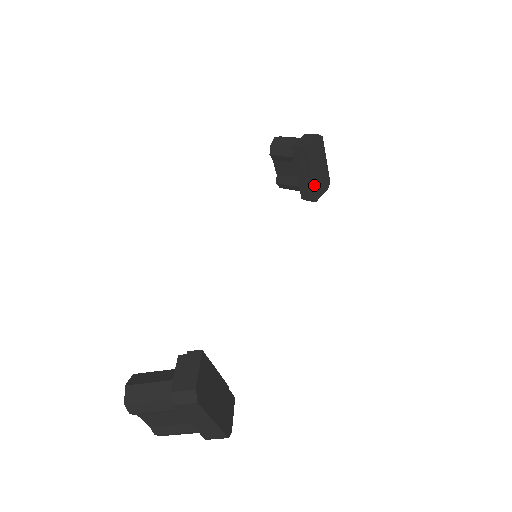
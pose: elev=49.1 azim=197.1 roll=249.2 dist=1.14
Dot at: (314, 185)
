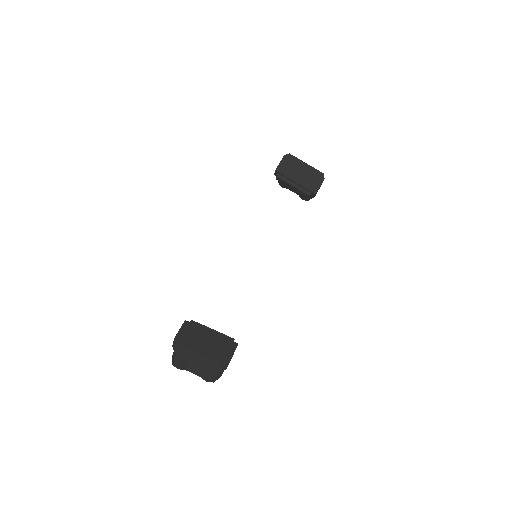
Dot at: (305, 185)
